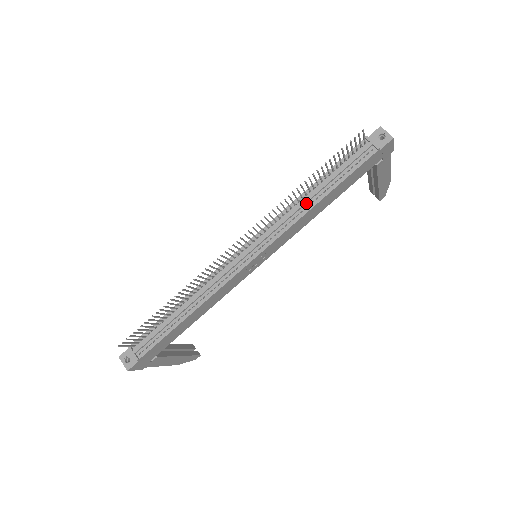
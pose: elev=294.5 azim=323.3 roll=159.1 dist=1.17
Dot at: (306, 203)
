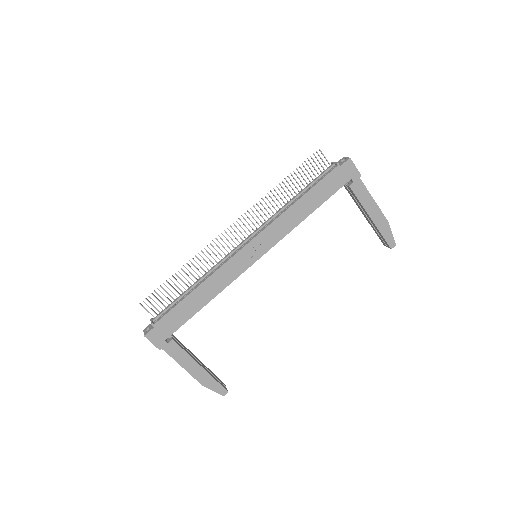
Dot at: (287, 206)
